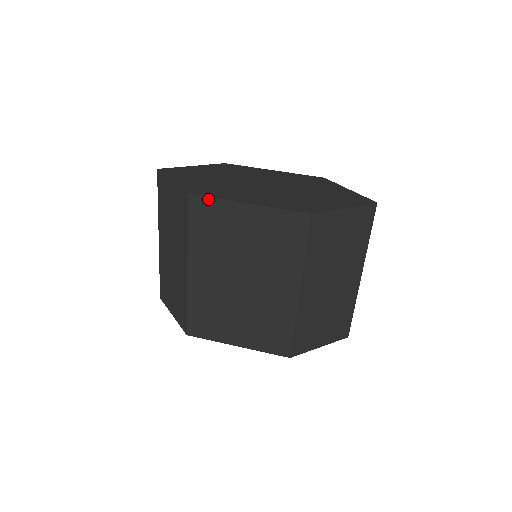
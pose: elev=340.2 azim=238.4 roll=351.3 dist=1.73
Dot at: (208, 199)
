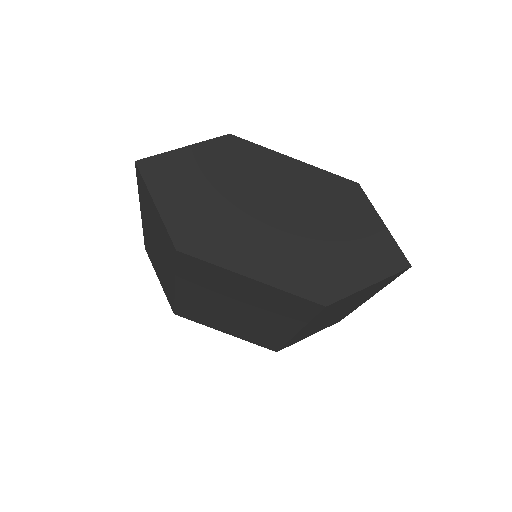
Dot at: (202, 261)
